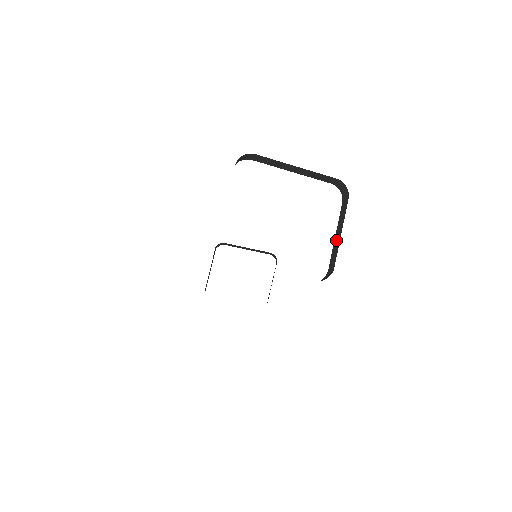
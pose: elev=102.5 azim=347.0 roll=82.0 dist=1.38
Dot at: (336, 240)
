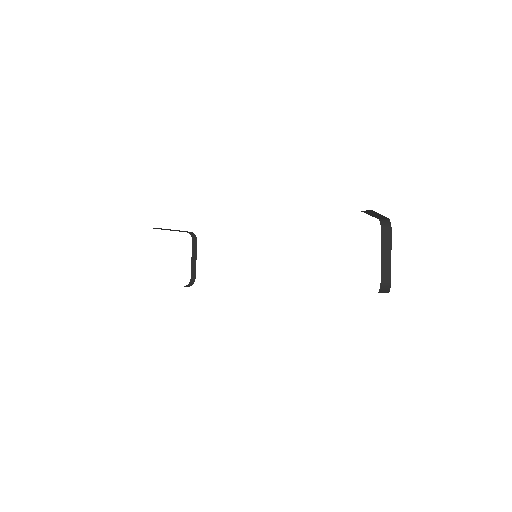
Dot at: (385, 260)
